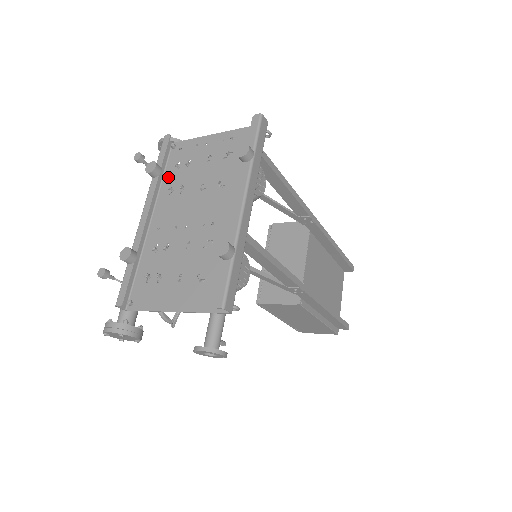
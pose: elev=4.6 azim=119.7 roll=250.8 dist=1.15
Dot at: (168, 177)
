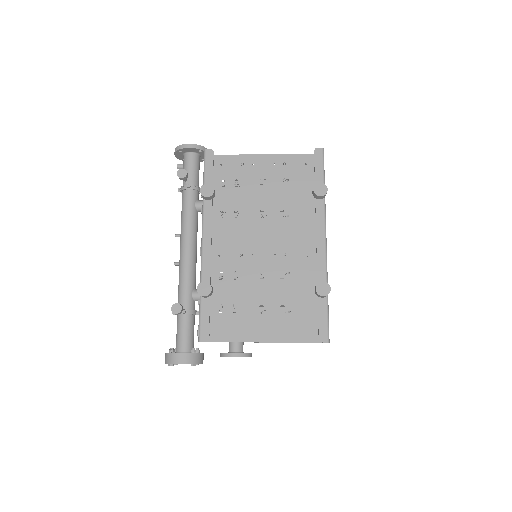
Dot at: occluded
